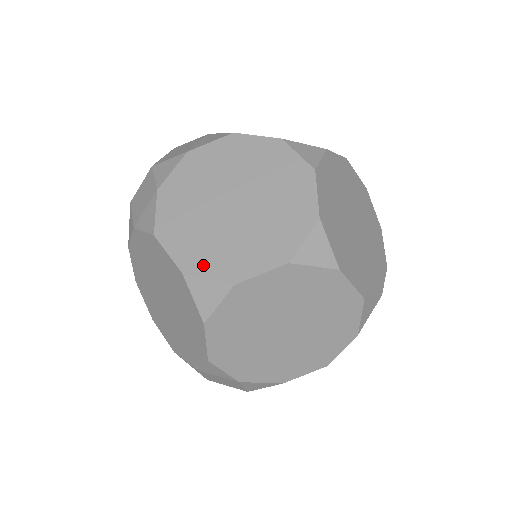
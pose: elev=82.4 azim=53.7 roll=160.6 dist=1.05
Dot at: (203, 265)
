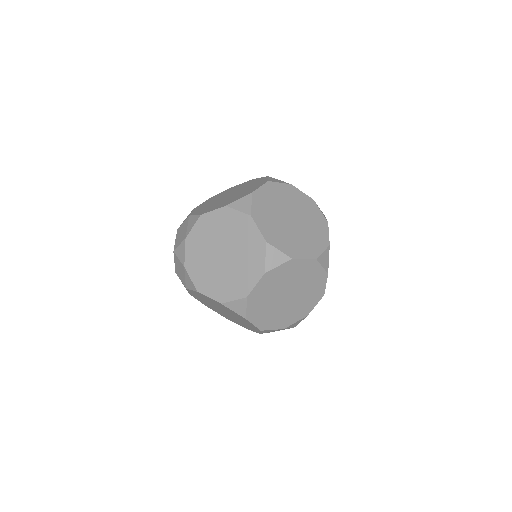
Dot at: (228, 295)
